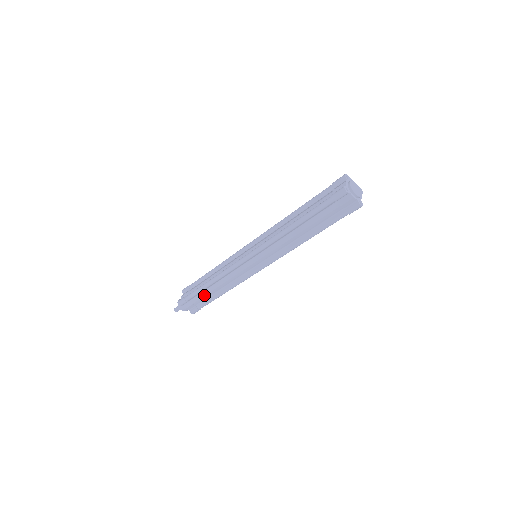
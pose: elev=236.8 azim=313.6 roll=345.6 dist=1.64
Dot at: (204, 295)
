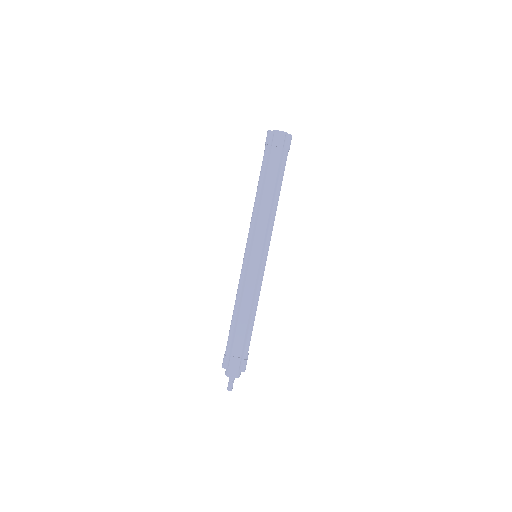
Dot at: (239, 335)
